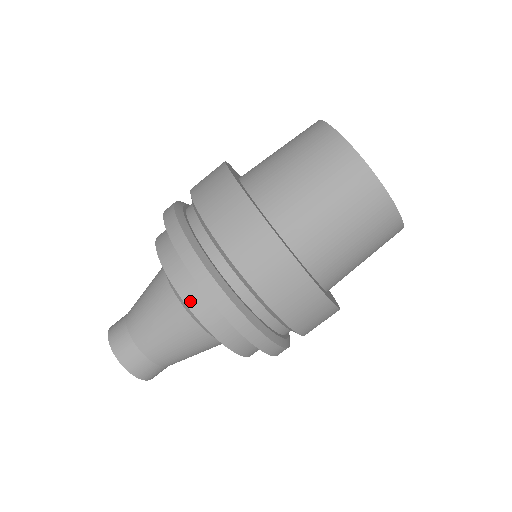
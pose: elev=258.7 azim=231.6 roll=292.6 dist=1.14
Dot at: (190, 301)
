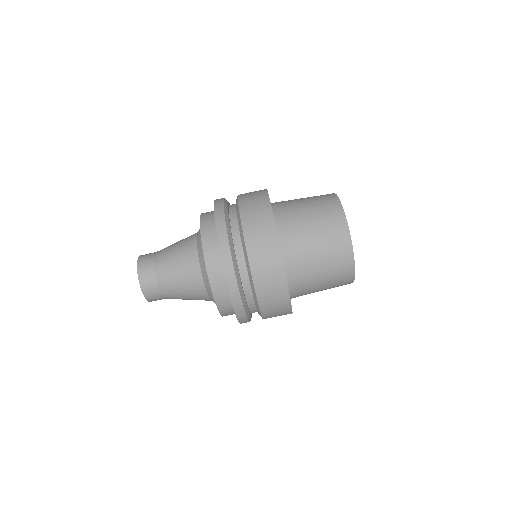
Dot at: (204, 229)
